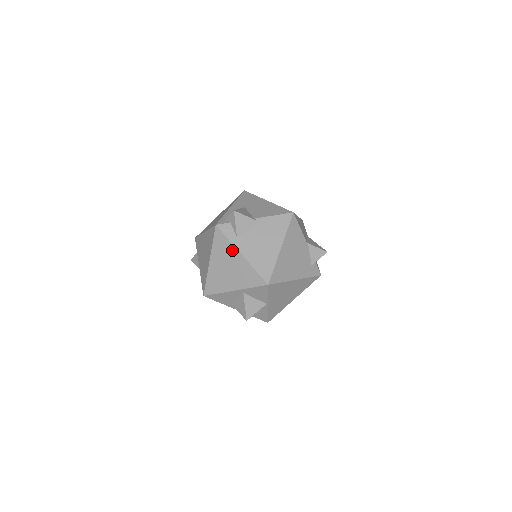
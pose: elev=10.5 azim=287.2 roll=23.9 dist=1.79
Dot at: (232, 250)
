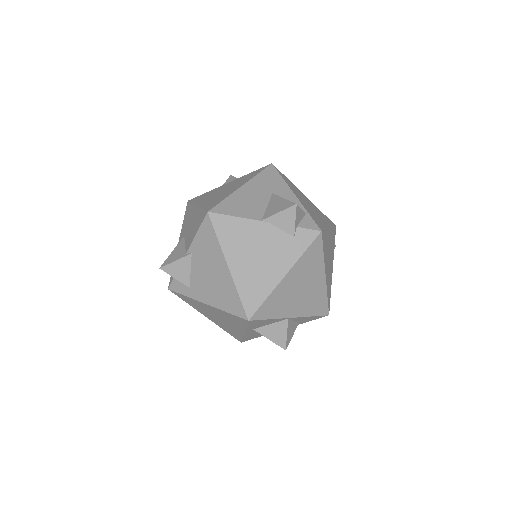
Dot at: (198, 303)
